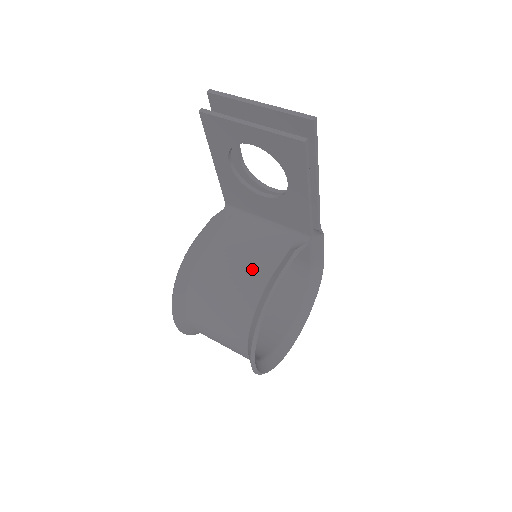
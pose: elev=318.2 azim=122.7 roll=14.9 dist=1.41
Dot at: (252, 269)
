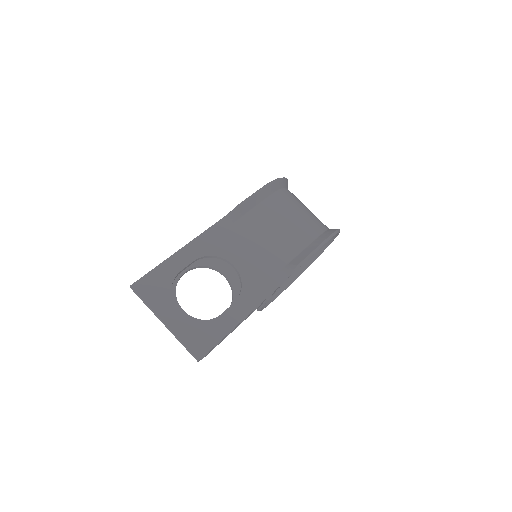
Dot at: occluded
